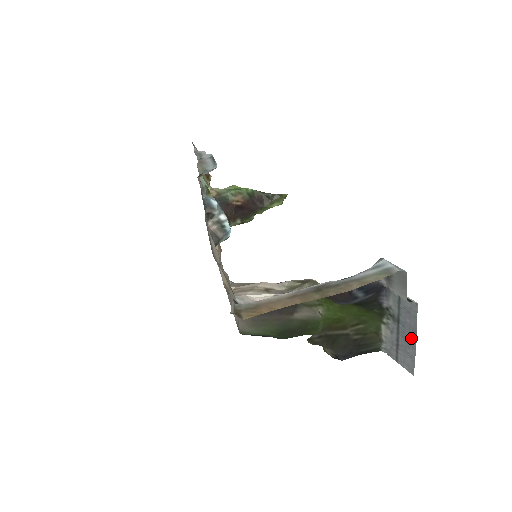
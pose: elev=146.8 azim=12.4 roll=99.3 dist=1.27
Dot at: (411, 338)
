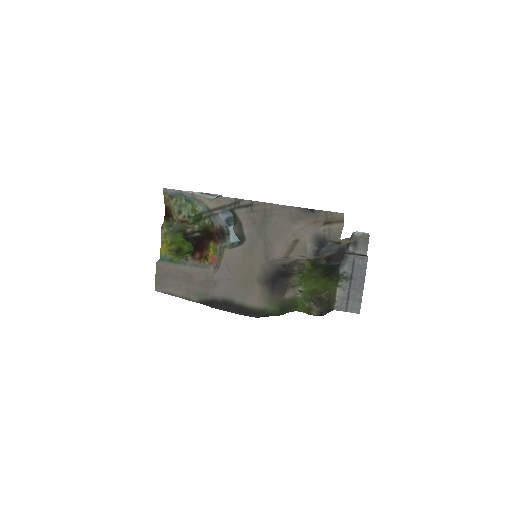
Dot at: (360, 286)
